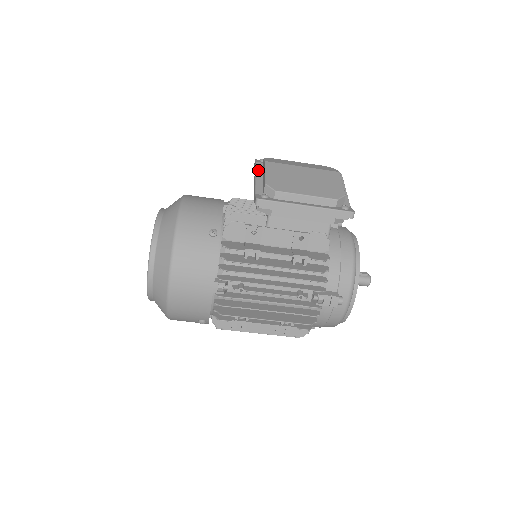
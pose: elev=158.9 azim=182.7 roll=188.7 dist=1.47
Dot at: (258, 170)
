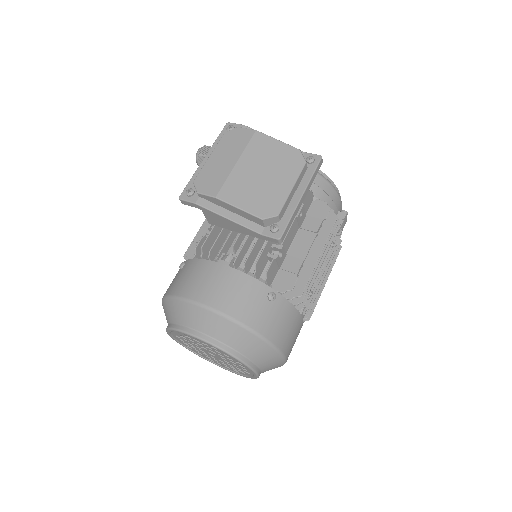
Dot at: (214, 209)
